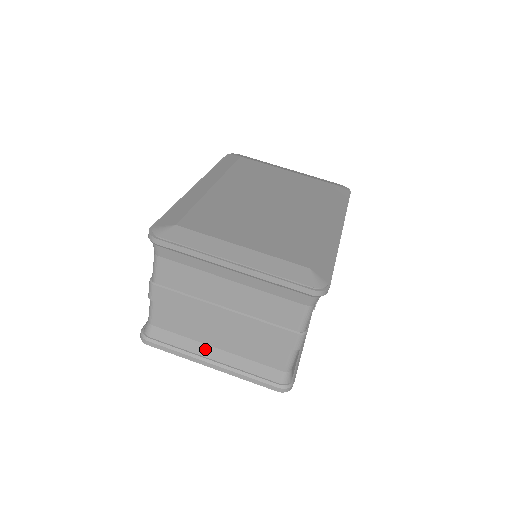
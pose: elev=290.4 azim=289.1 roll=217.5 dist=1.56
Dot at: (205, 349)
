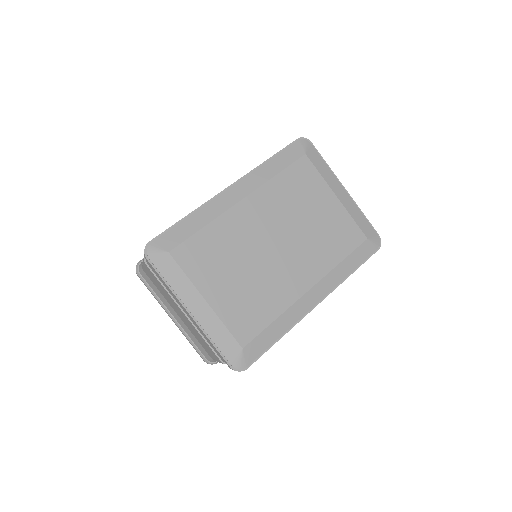
Dot at: (171, 308)
